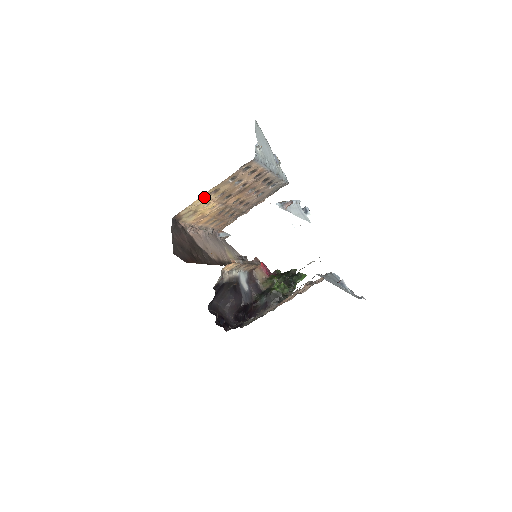
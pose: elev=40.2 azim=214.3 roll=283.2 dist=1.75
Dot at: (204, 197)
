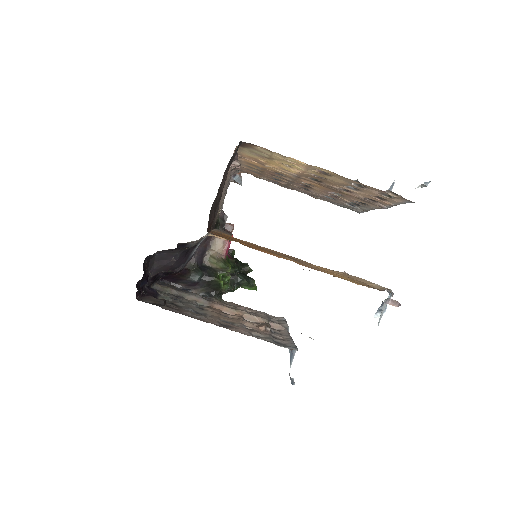
Dot at: (307, 165)
